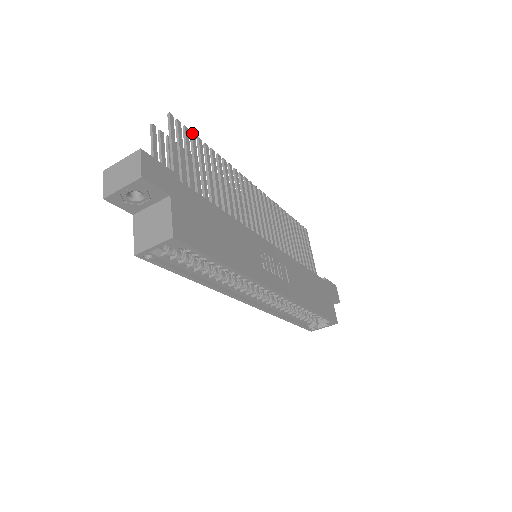
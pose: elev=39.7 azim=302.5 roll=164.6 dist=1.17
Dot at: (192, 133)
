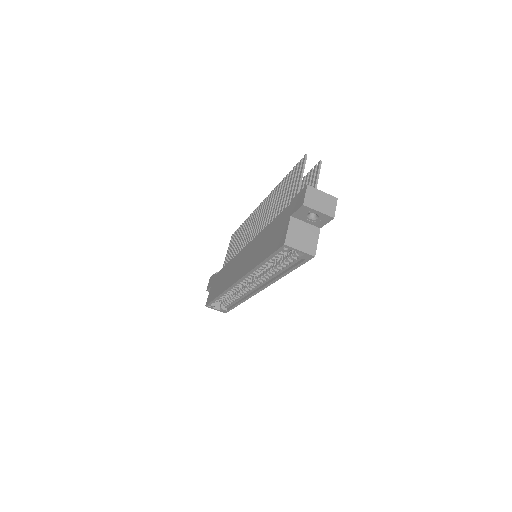
Dot at: occluded
